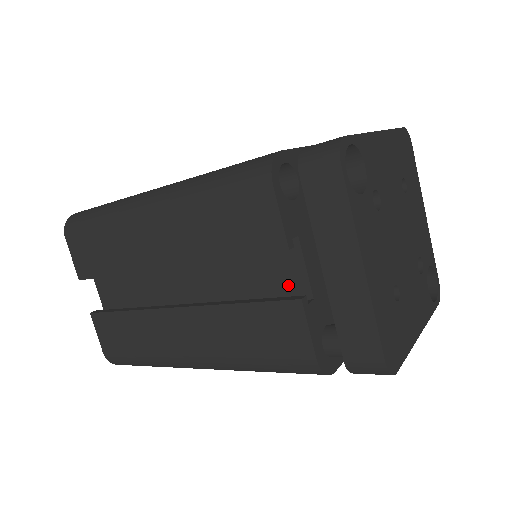
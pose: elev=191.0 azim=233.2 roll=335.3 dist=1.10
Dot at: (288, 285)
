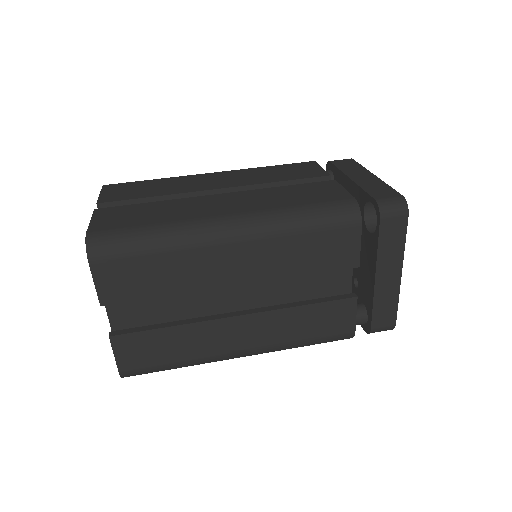
Dot at: (335, 286)
